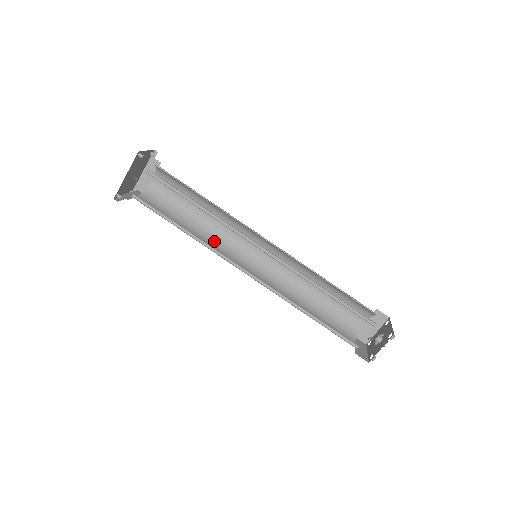
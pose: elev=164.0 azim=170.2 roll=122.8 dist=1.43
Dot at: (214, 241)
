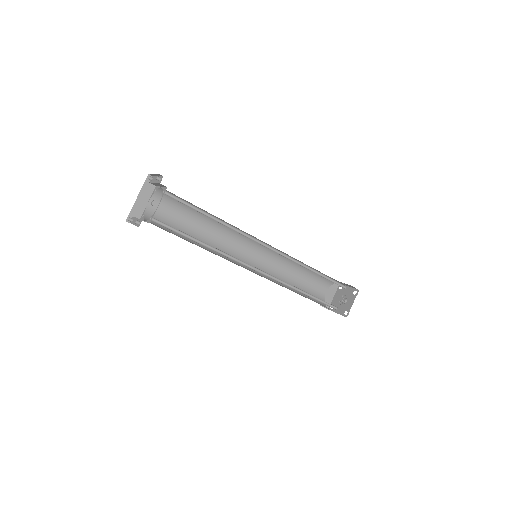
Dot at: (215, 252)
